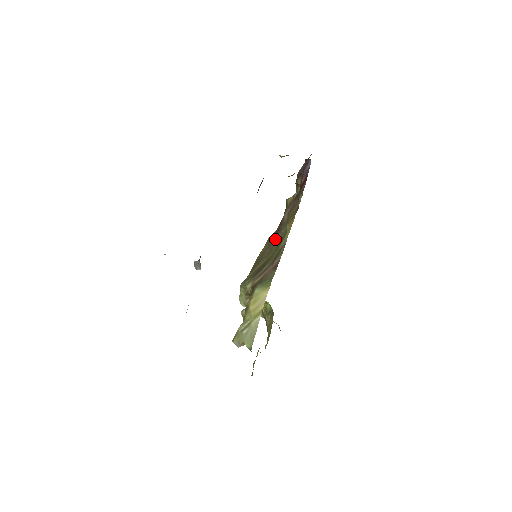
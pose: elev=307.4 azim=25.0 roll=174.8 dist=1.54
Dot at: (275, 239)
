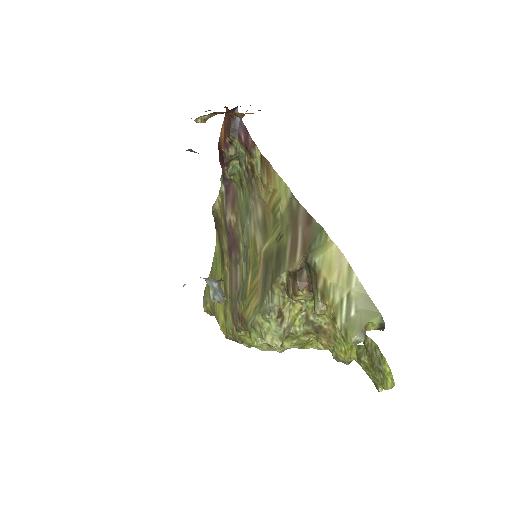
Dot at: (238, 251)
